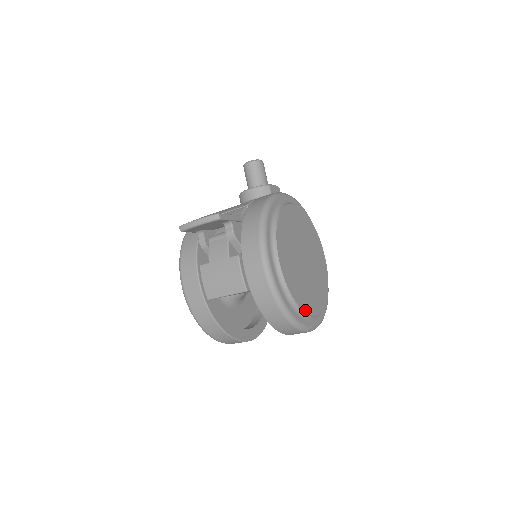
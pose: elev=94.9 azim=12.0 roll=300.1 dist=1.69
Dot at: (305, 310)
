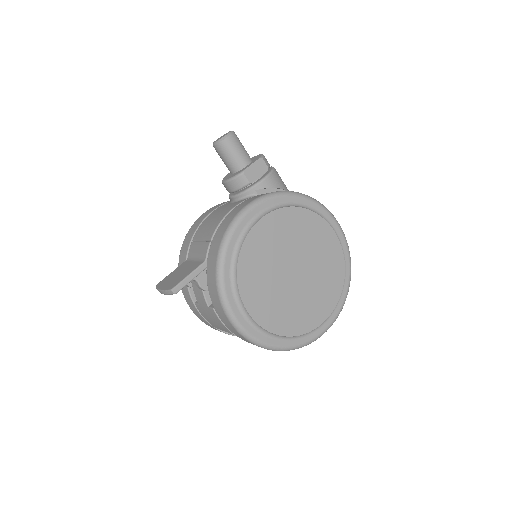
Dot at: (303, 332)
